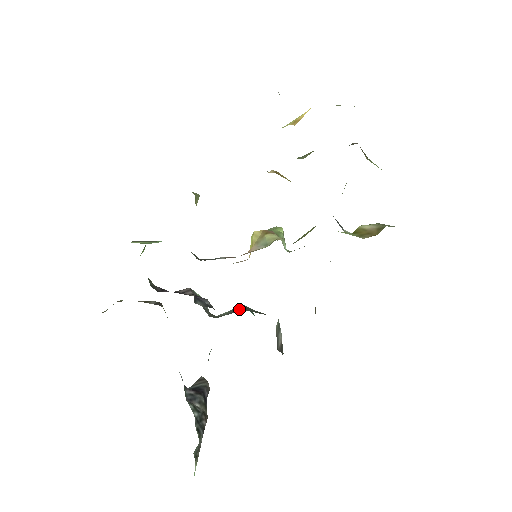
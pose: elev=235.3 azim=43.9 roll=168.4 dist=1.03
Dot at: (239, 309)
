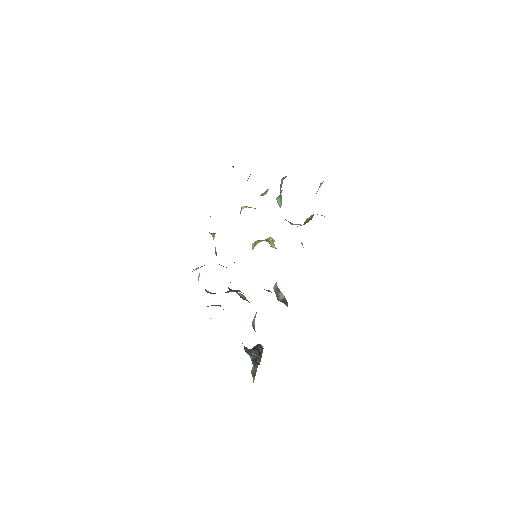
Dot at: occluded
